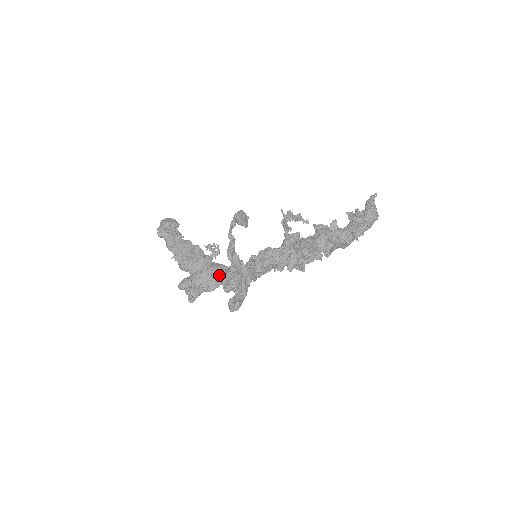
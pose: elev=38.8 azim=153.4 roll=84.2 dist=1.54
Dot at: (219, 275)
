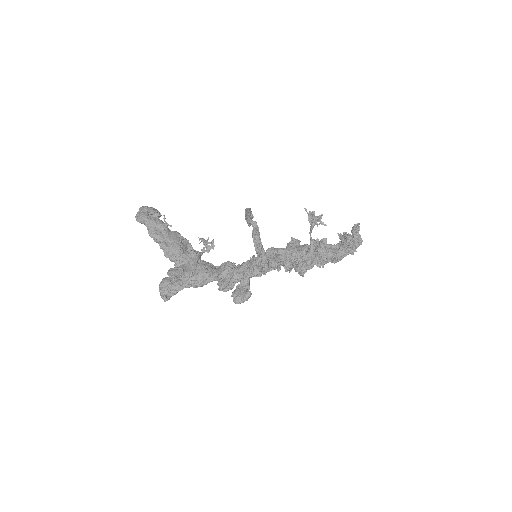
Dot at: (212, 271)
